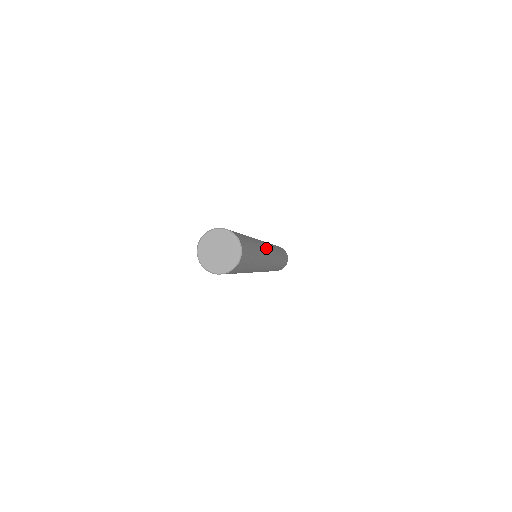
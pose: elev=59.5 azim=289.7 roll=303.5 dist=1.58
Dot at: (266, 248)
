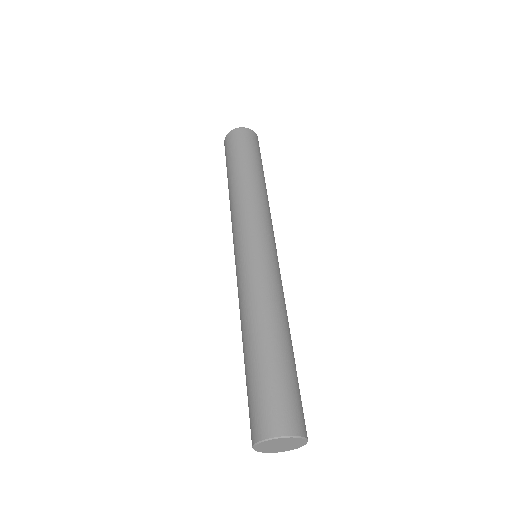
Dot at: (278, 276)
